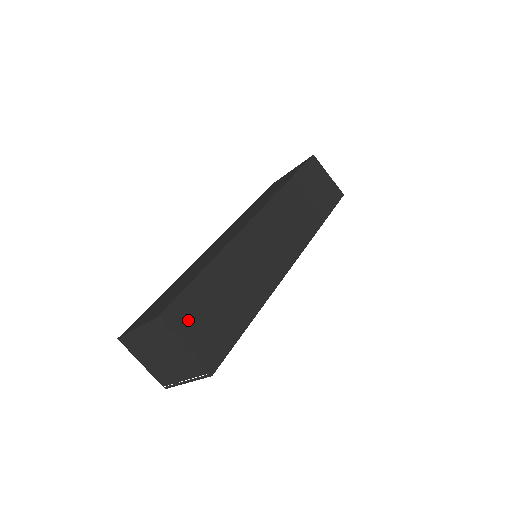
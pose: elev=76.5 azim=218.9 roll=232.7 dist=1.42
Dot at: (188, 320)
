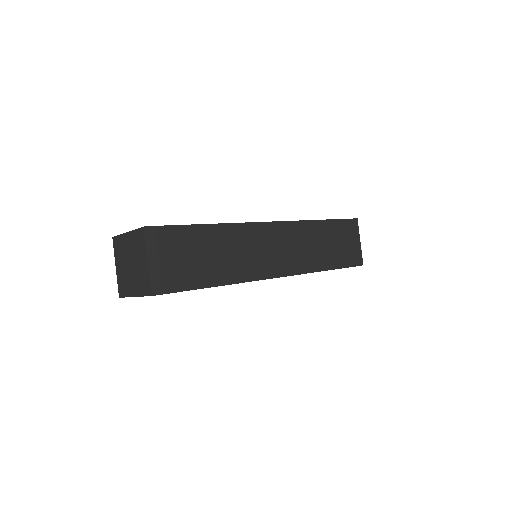
Dot at: (164, 246)
